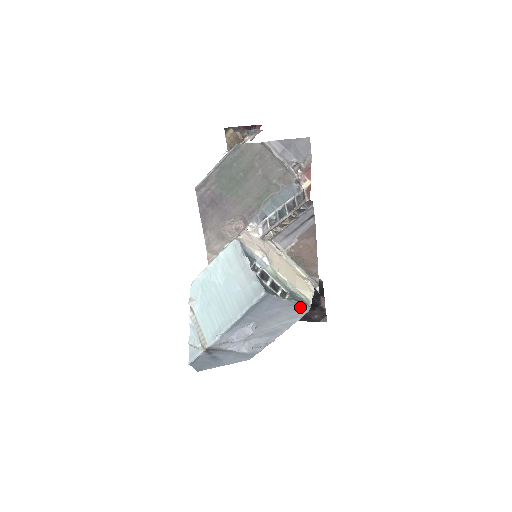
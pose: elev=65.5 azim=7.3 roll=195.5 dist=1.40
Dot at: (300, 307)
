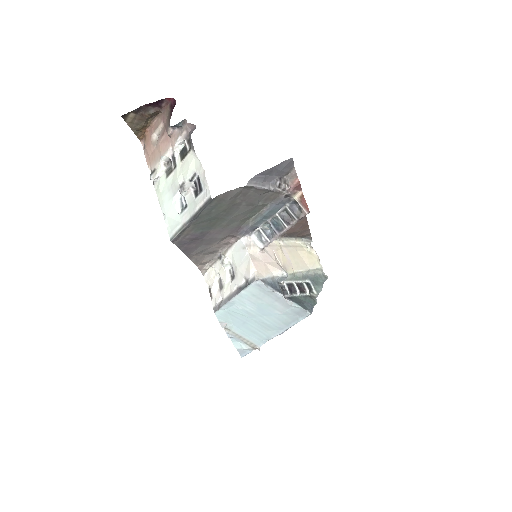
Dot at: occluded
